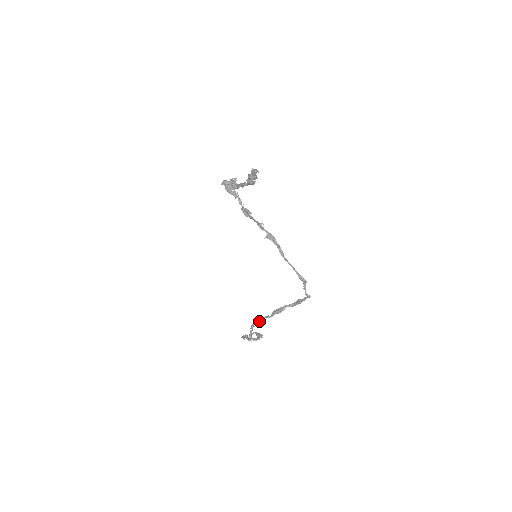
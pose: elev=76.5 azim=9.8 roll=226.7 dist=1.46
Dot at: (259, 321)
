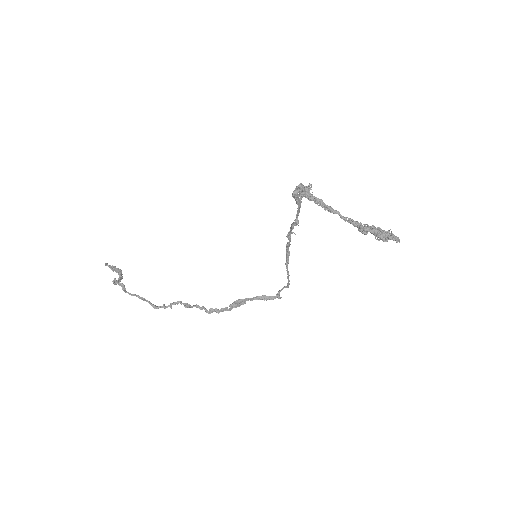
Dot at: (212, 312)
